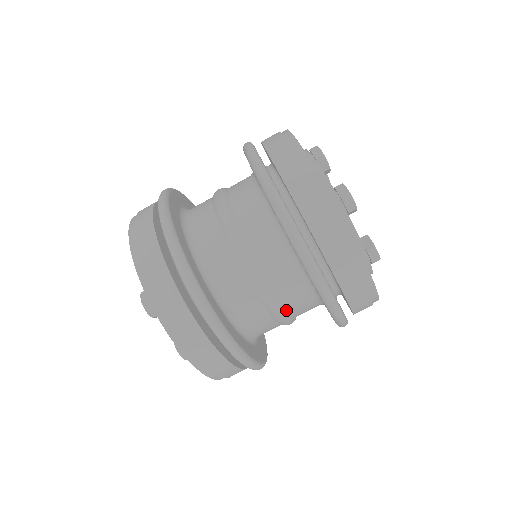
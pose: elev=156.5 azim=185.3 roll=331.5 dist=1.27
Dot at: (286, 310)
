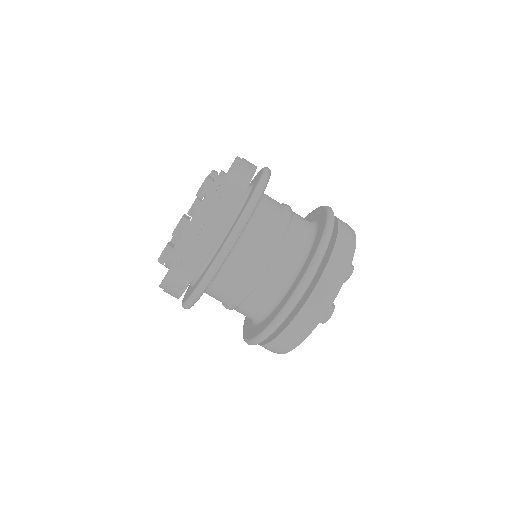
Dot at: (262, 275)
